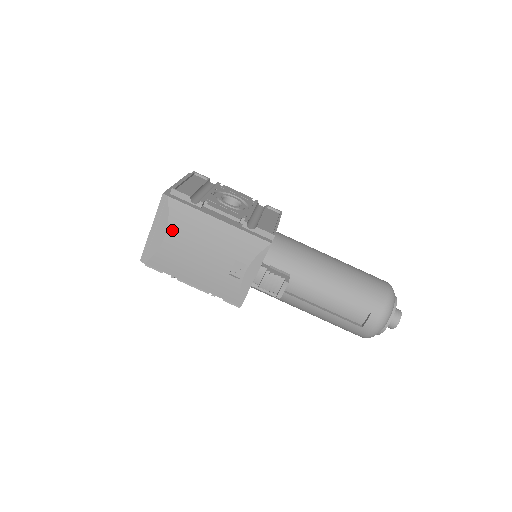
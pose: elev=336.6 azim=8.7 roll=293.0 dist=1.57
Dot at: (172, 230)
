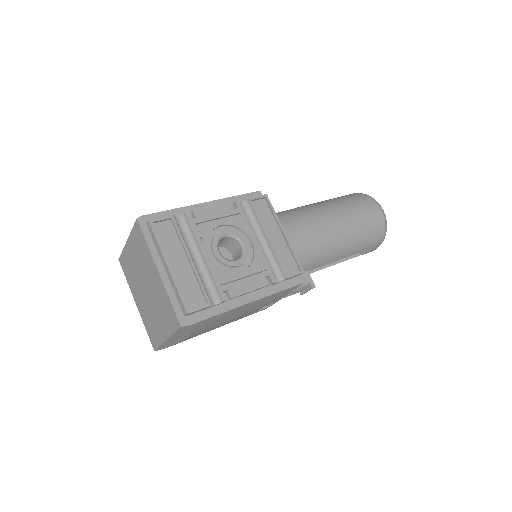
Dot at: (196, 332)
